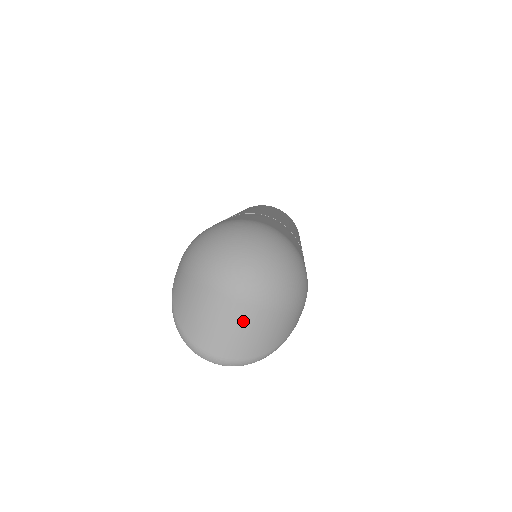
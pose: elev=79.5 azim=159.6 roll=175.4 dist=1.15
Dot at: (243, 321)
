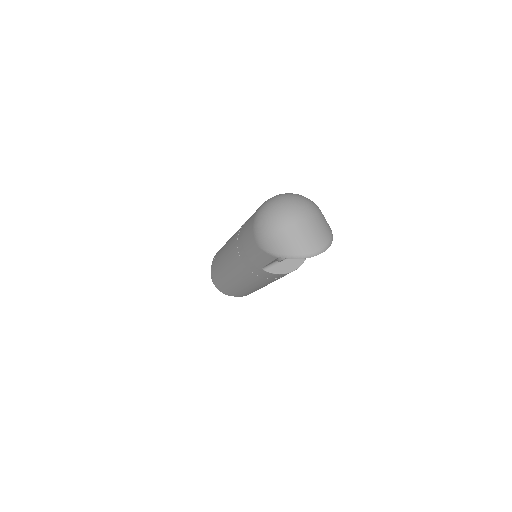
Dot at: (314, 224)
